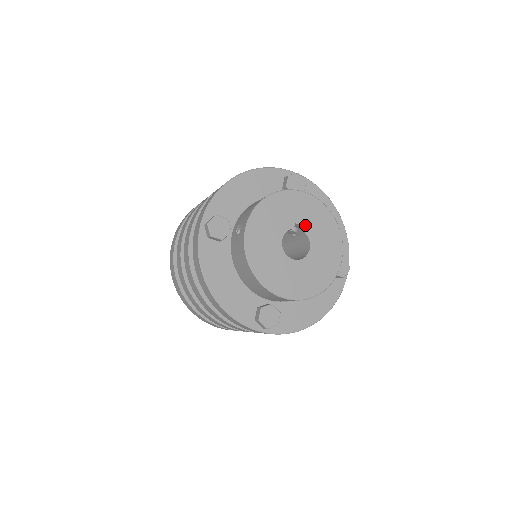
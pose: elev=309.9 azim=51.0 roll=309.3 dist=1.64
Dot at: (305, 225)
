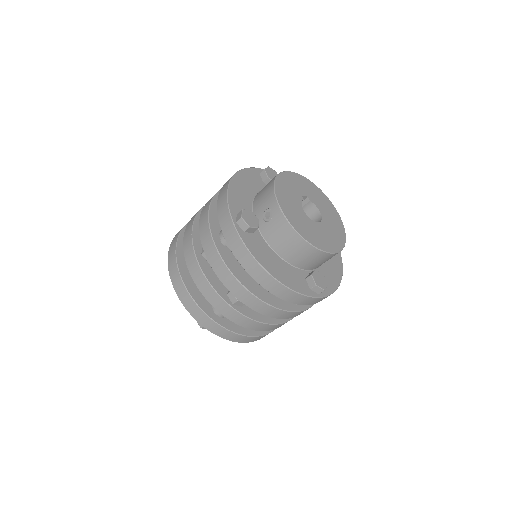
Dot at: (307, 196)
